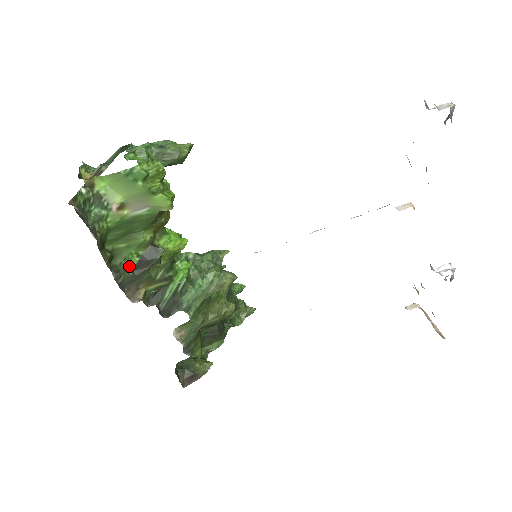
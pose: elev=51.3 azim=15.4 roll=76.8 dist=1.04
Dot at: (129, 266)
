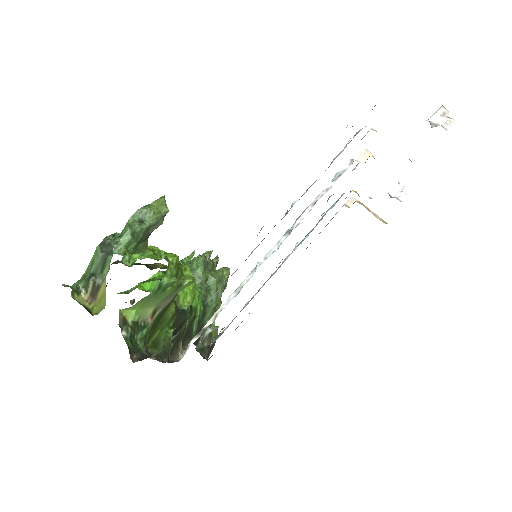
Dot at: occluded
